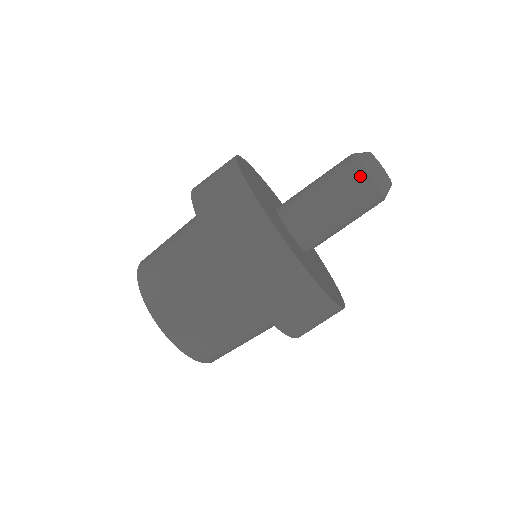
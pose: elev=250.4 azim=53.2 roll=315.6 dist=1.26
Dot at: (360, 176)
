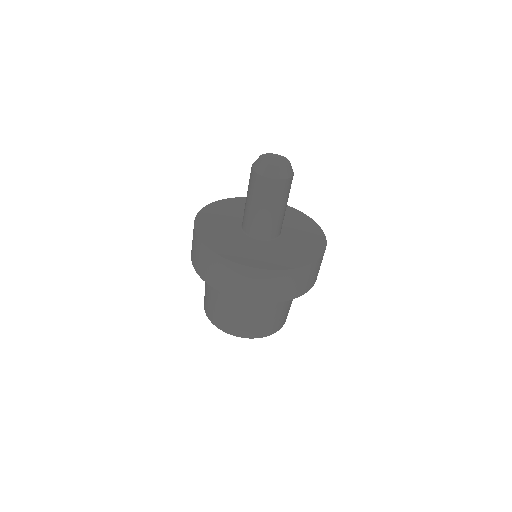
Dot at: (275, 185)
